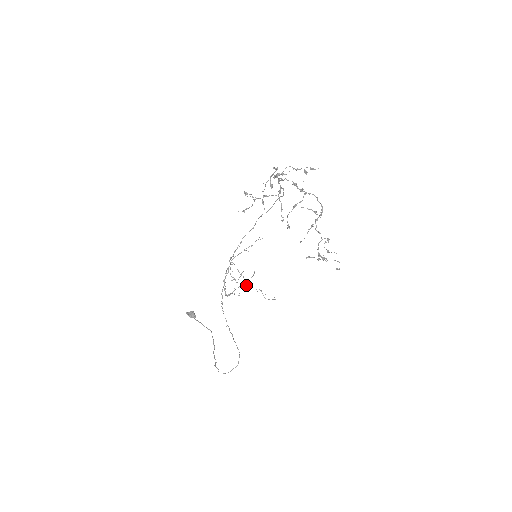
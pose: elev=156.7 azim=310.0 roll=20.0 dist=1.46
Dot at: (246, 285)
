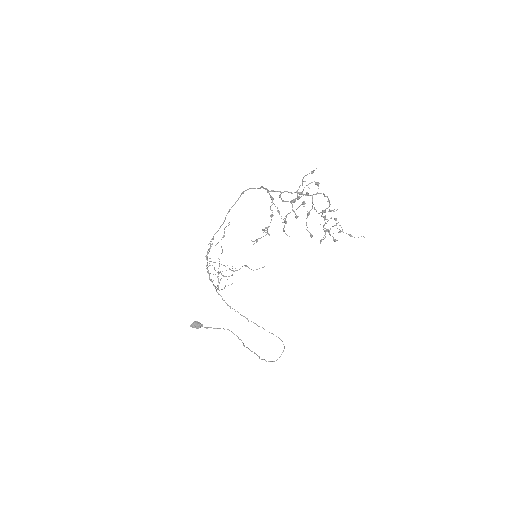
Dot at: occluded
